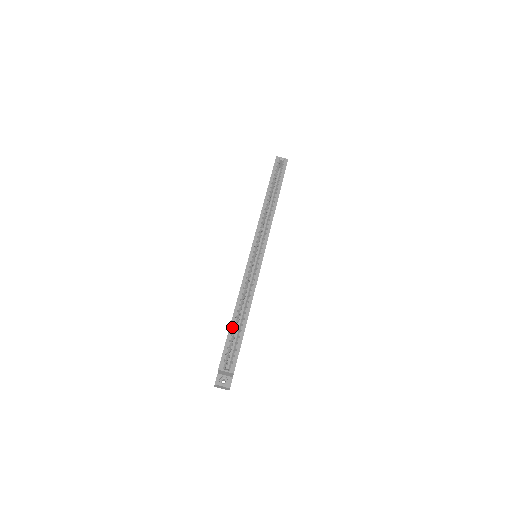
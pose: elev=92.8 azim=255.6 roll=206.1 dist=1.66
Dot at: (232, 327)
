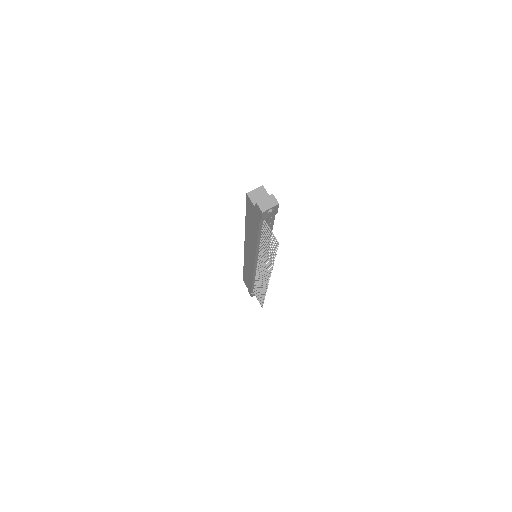
Dot at: occluded
